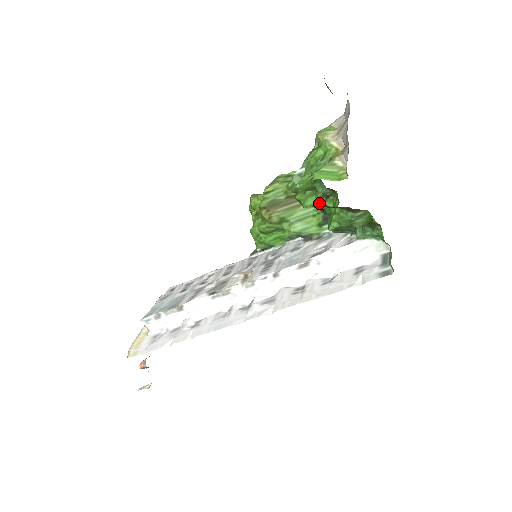
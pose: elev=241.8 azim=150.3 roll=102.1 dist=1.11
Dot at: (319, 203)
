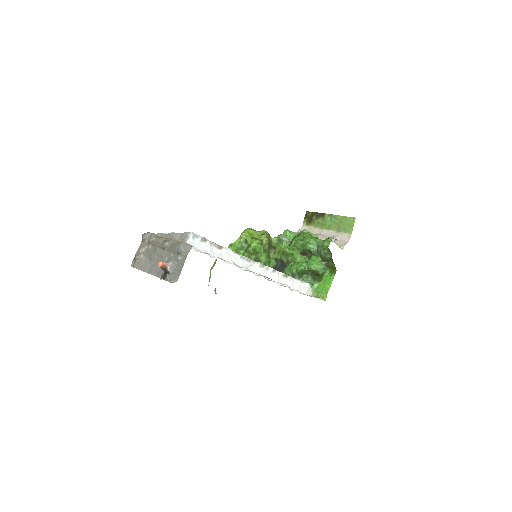
Dot at: (328, 251)
